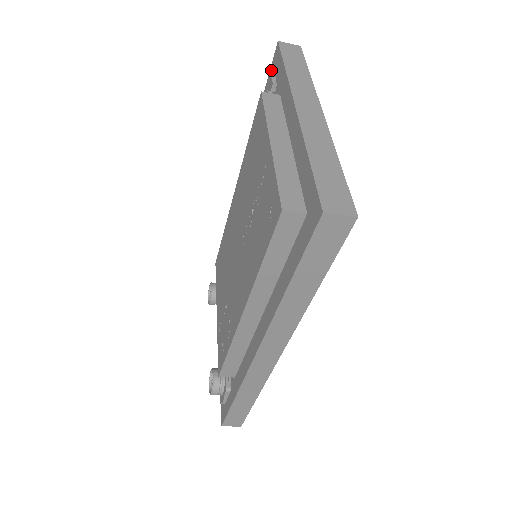
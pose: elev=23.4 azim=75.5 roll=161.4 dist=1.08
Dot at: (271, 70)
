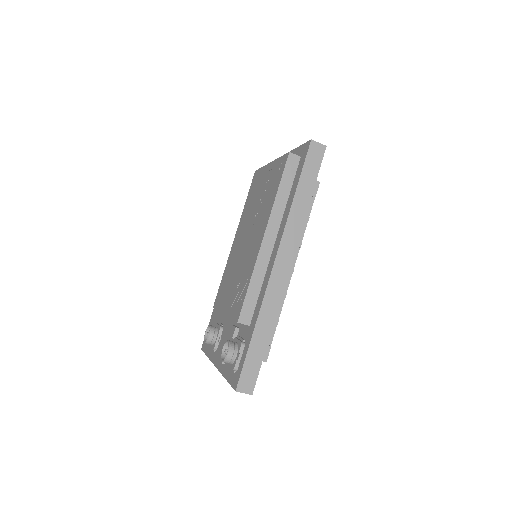
Dot at: occluded
